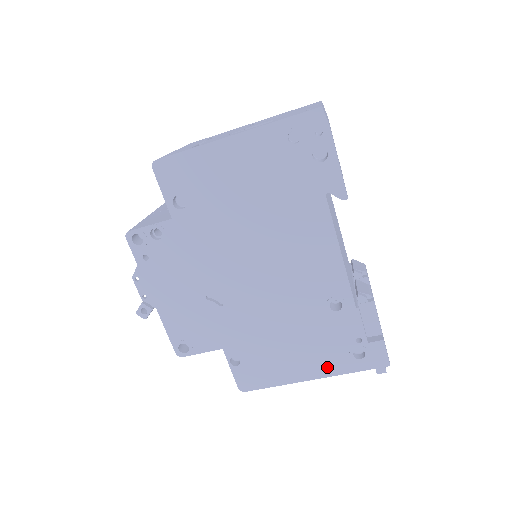
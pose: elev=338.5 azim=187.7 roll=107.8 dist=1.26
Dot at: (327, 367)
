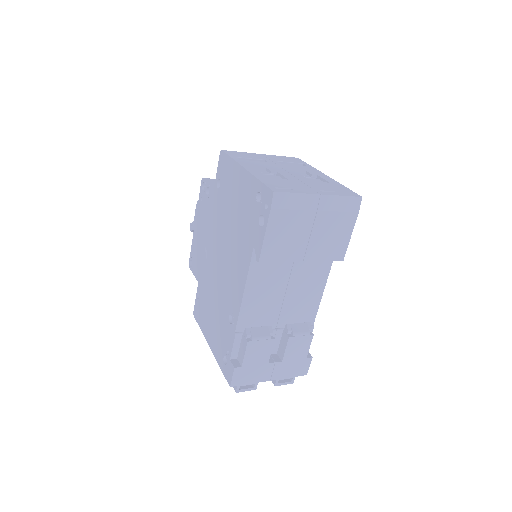
Dot at: (215, 349)
